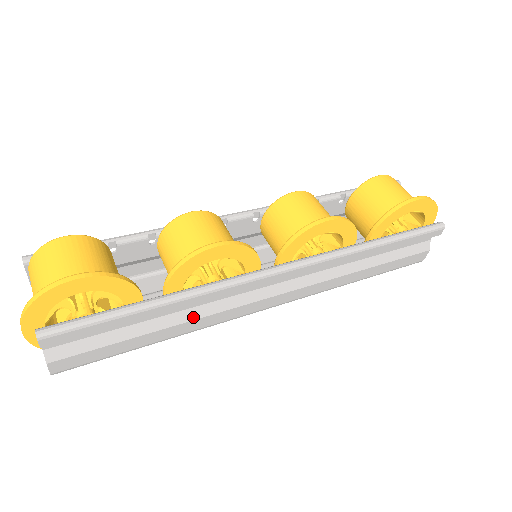
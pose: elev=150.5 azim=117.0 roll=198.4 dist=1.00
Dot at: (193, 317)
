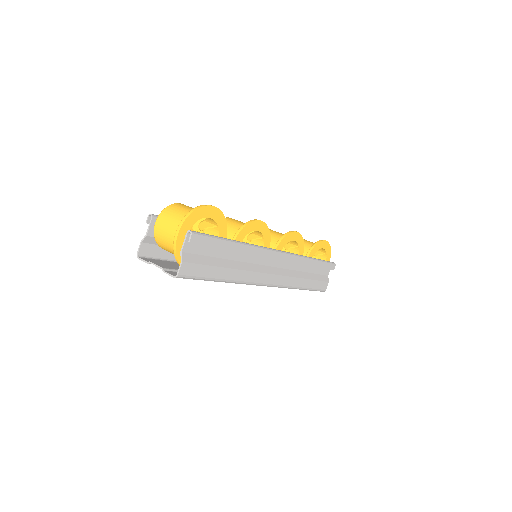
Dot at: (241, 268)
